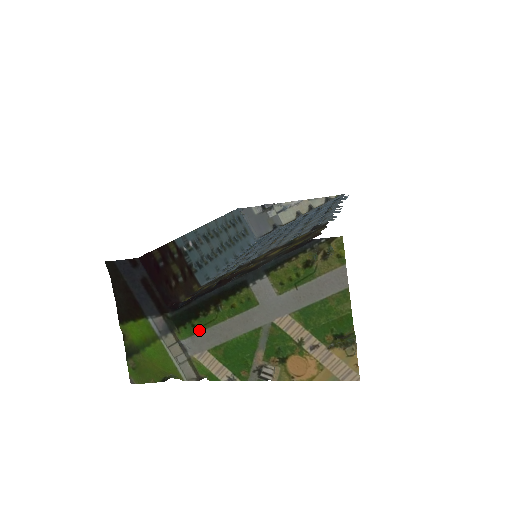
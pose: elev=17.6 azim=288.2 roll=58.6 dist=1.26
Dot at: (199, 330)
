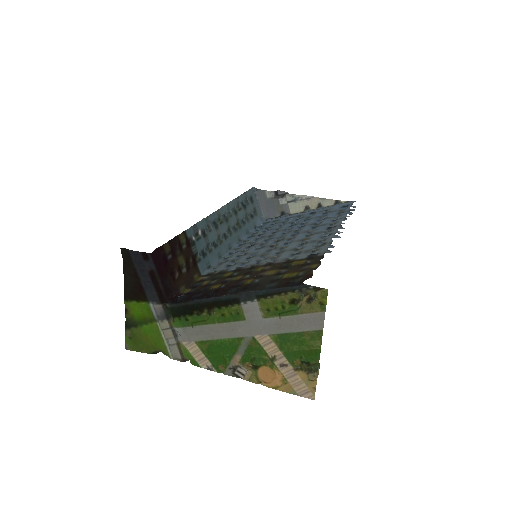
Dot at: (191, 324)
